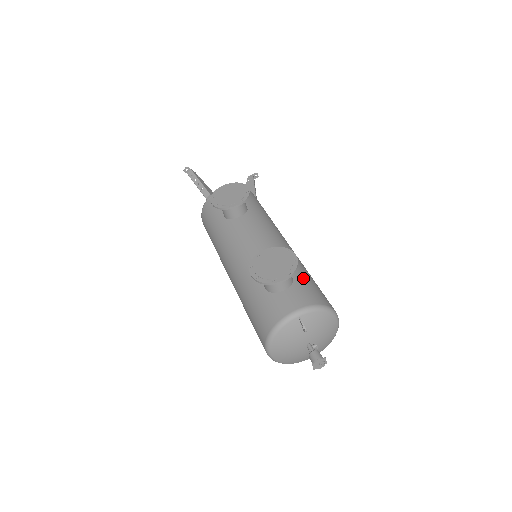
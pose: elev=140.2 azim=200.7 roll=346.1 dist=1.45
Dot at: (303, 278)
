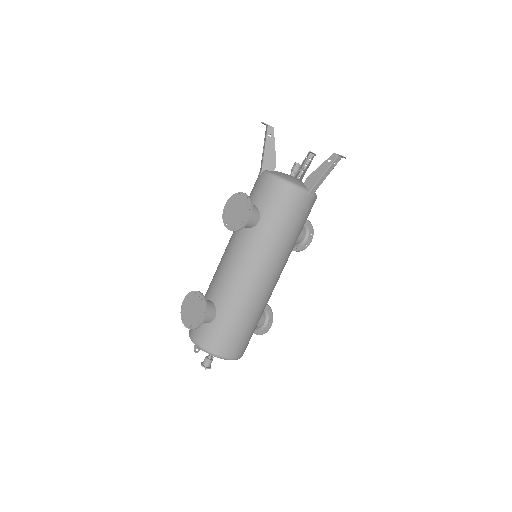
Dot at: (222, 324)
